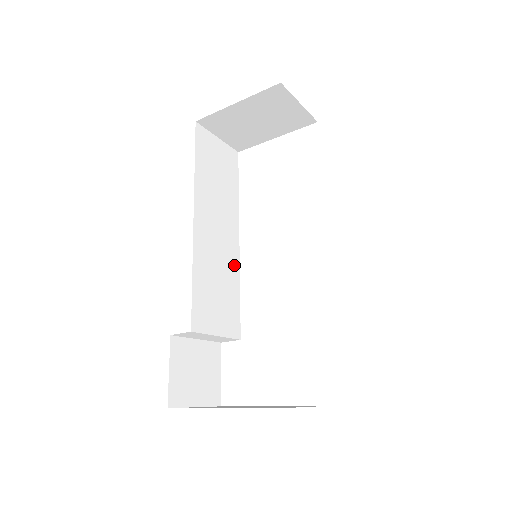
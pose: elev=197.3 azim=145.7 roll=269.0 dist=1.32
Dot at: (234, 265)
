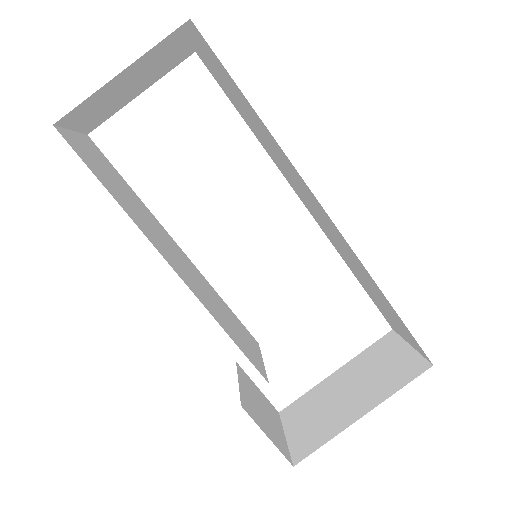
Dot at: (202, 278)
